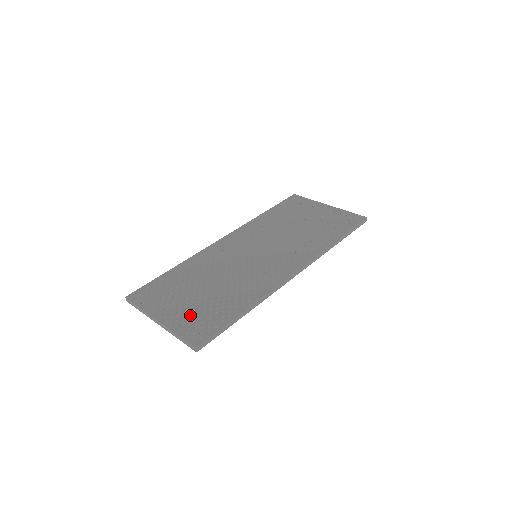
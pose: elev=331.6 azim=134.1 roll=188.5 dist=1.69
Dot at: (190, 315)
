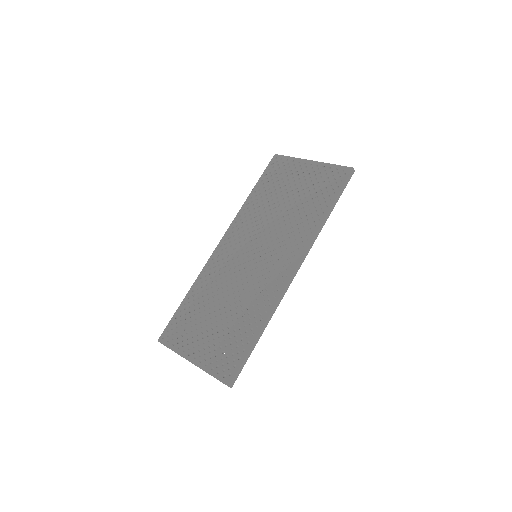
Dot at: (215, 349)
